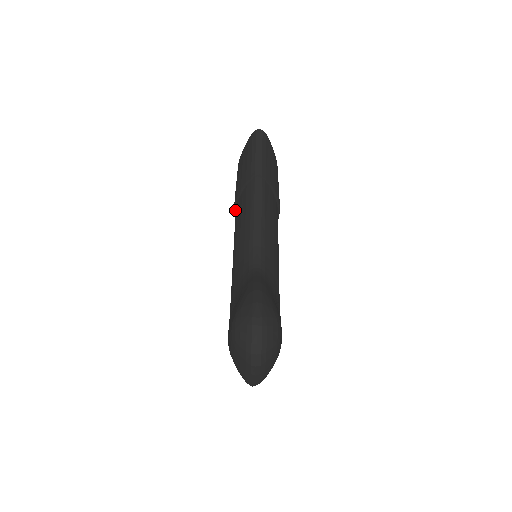
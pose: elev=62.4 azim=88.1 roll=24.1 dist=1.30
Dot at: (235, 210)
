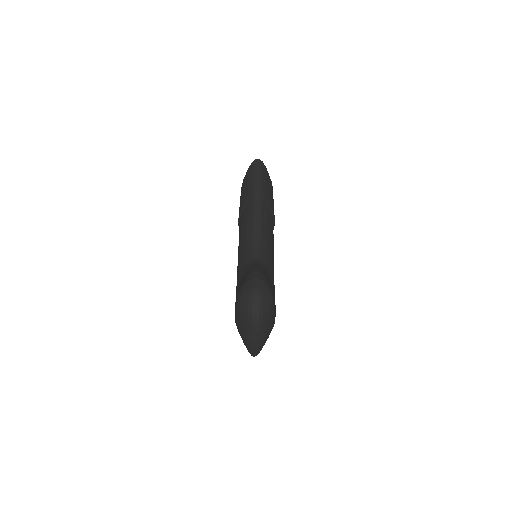
Dot at: (239, 222)
